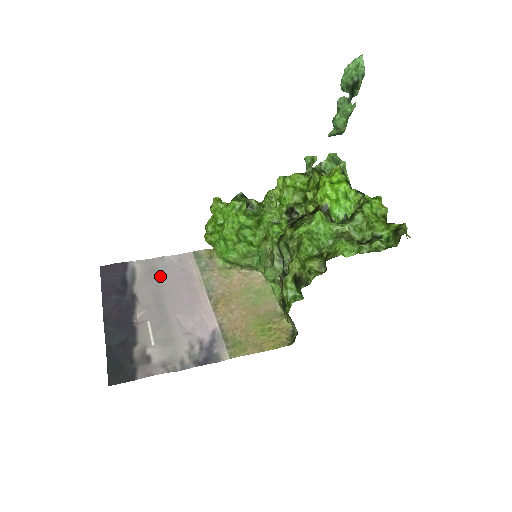
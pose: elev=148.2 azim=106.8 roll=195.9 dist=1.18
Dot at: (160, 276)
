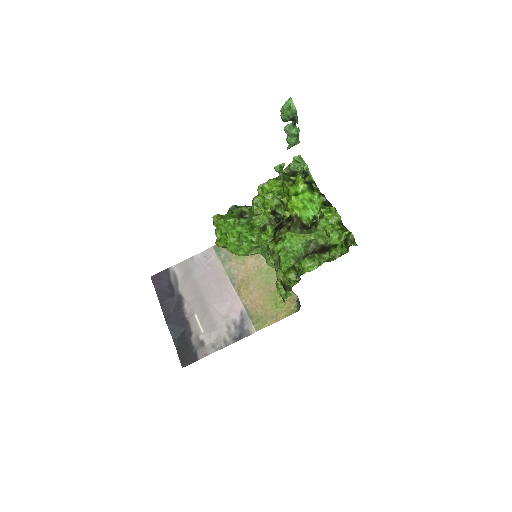
Dot at: (194, 275)
